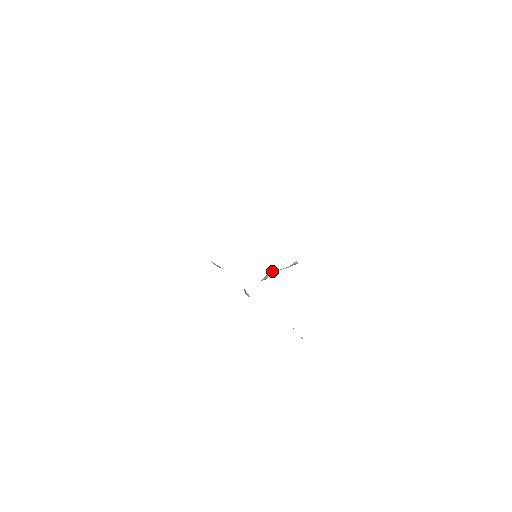
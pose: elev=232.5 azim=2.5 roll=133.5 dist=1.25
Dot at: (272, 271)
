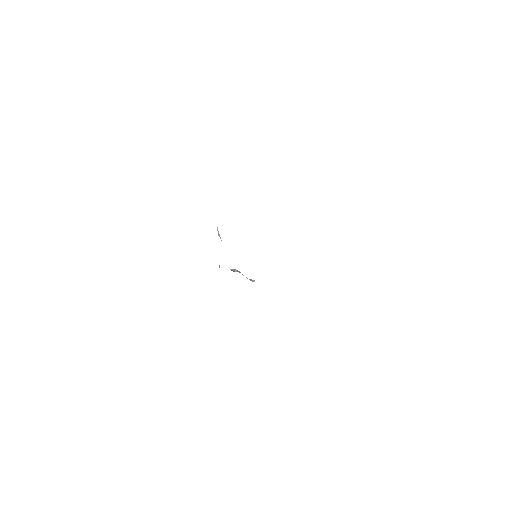
Dot at: occluded
